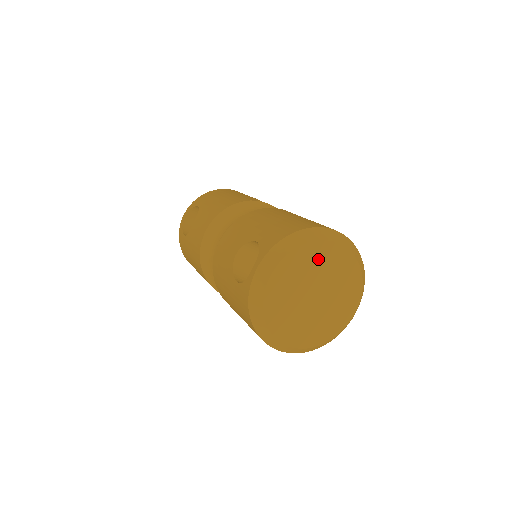
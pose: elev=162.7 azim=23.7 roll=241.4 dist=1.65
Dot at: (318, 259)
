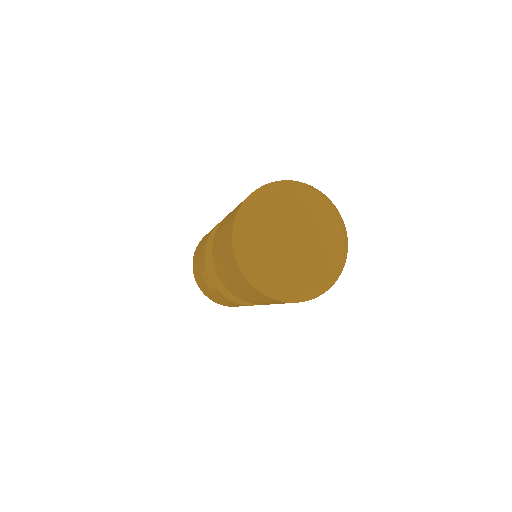
Dot at: (315, 212)
